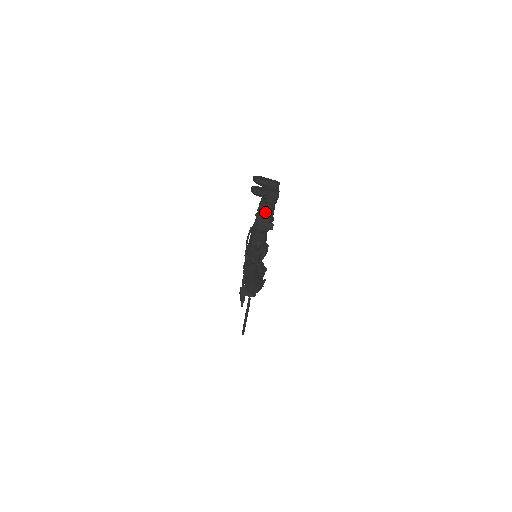
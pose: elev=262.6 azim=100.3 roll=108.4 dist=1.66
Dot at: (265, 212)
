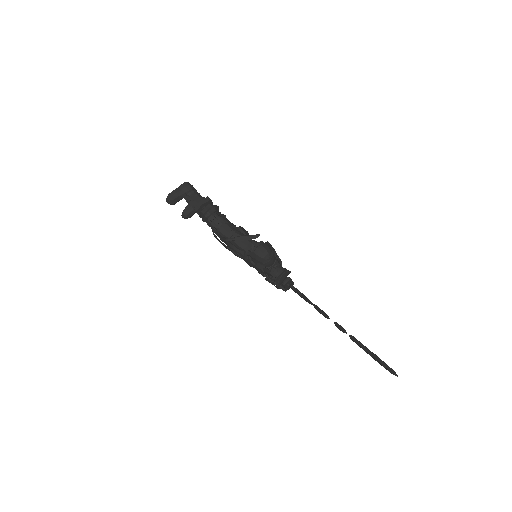
Dot at: (192, 199)
